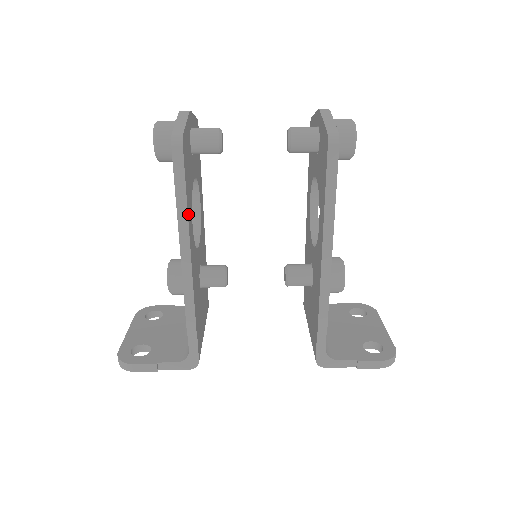
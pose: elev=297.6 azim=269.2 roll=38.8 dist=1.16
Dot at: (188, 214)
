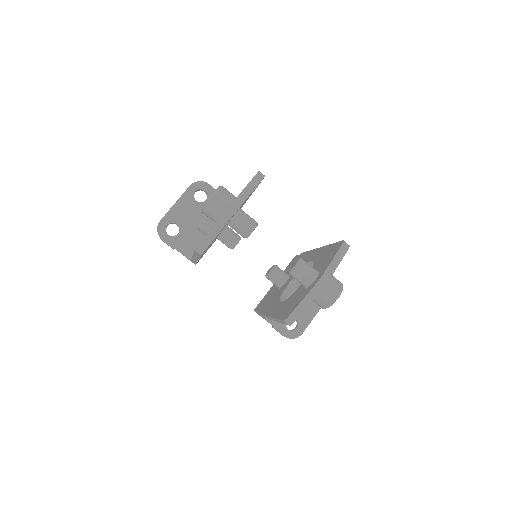
Dot at: (200, 257)
